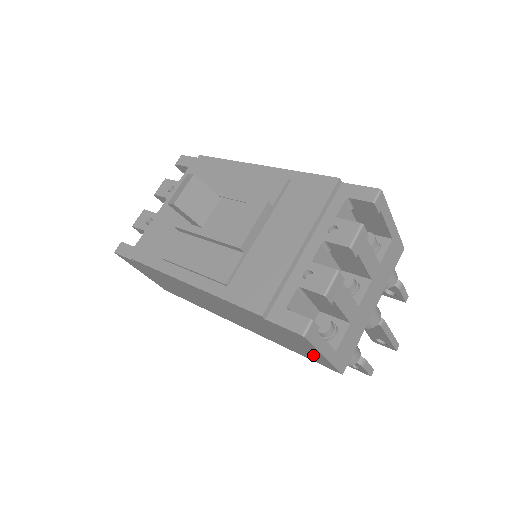
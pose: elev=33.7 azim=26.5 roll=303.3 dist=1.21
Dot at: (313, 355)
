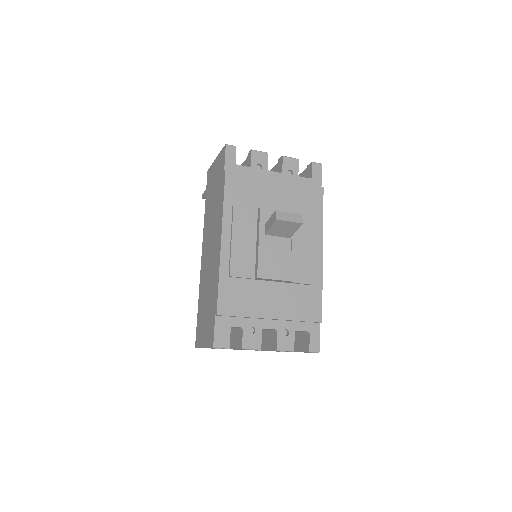
Dot at: (202, 333)
